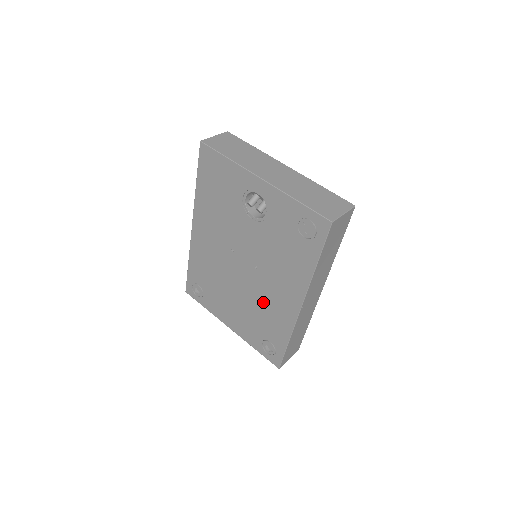
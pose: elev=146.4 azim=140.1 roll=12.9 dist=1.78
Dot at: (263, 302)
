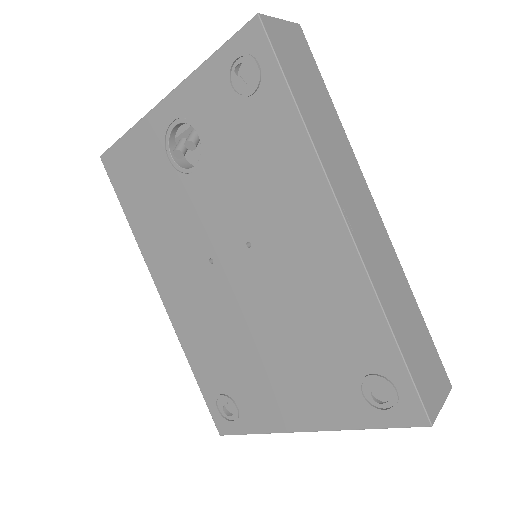
Dot at: (300, 298)
